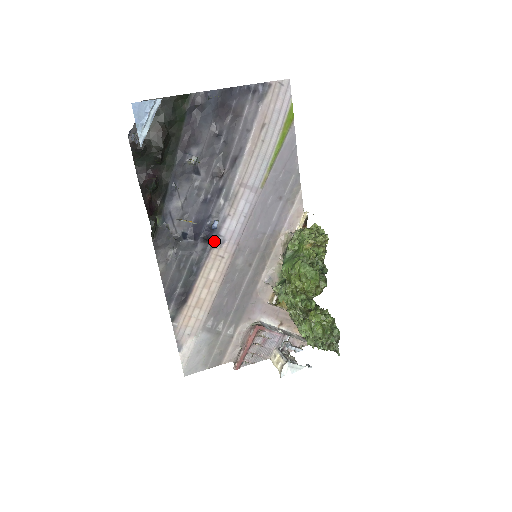
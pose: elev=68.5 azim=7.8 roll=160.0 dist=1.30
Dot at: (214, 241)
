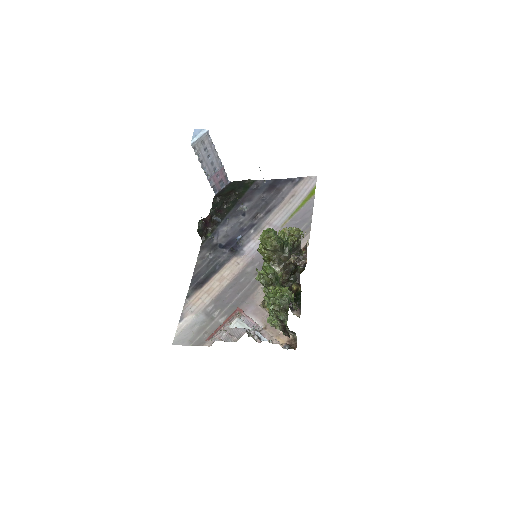
Dot at: (237, 253)
